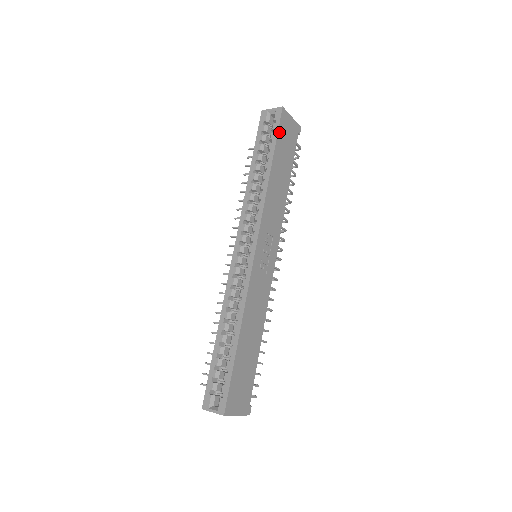
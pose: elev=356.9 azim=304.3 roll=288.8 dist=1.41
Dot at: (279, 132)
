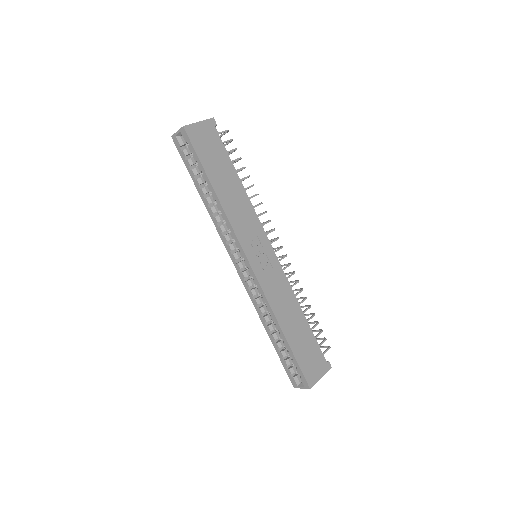
Dot at: (197, 151)
